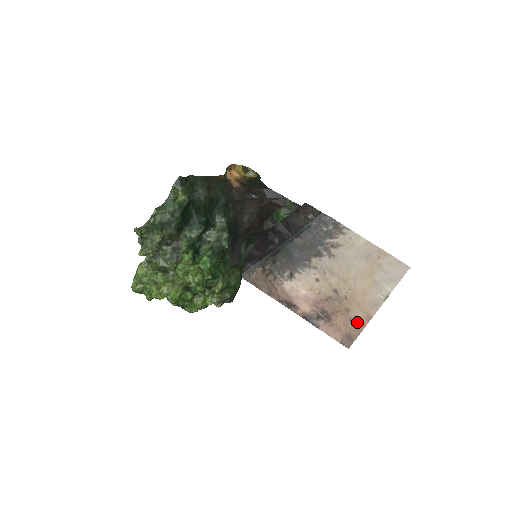
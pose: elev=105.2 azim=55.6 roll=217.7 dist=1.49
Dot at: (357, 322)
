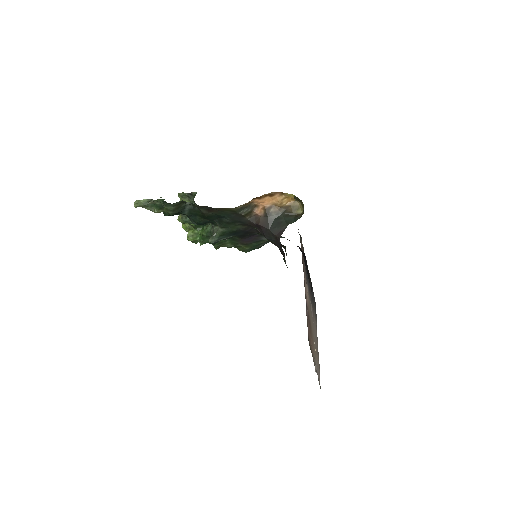
Dot at: (311, 346)
